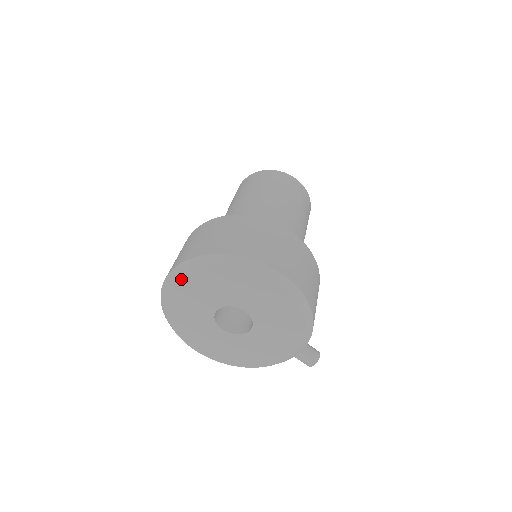
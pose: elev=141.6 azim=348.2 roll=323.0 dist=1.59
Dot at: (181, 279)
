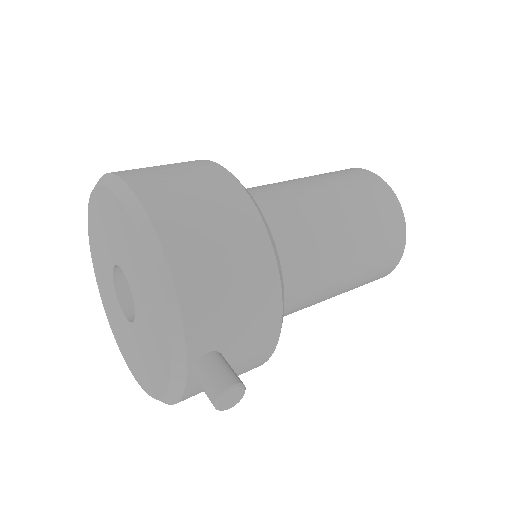
Dot at: (90, 234)
